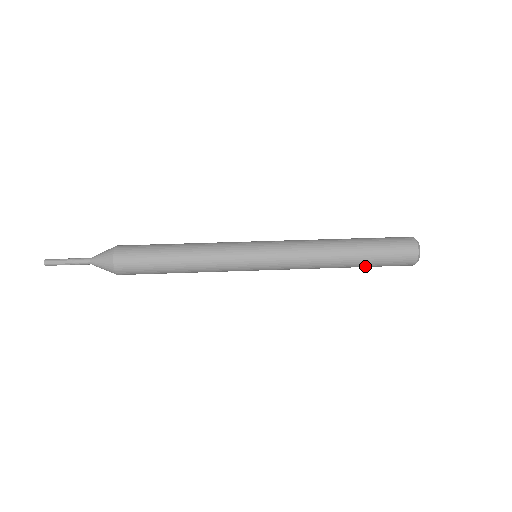
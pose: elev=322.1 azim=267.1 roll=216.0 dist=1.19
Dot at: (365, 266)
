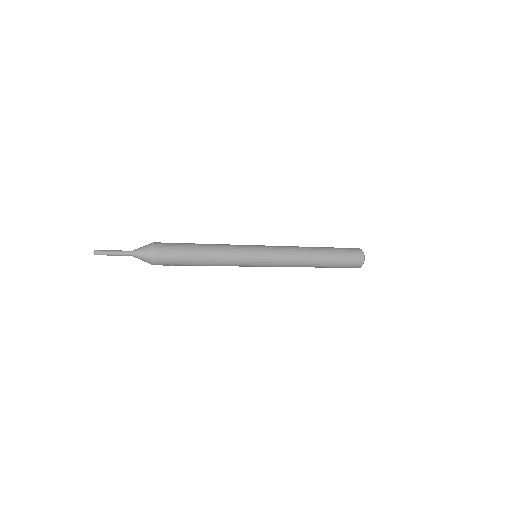
Dot at: (329, 267)
